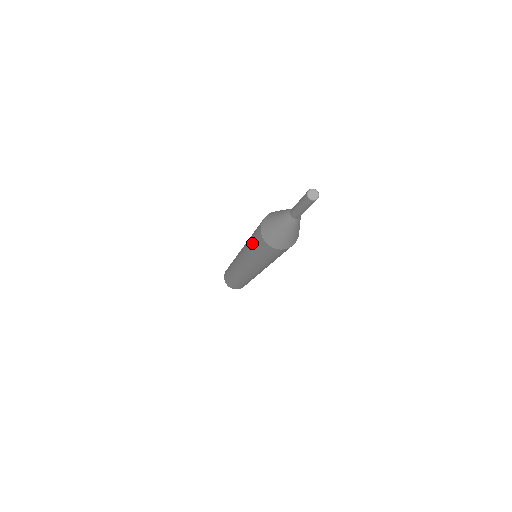
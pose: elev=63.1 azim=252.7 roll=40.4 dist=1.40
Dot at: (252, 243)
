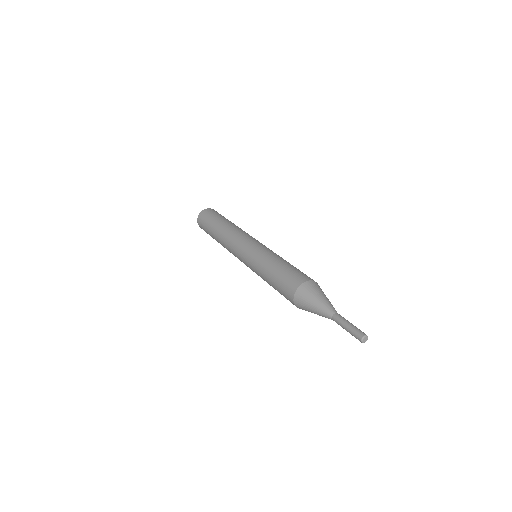
Dot at: (274, 282)
